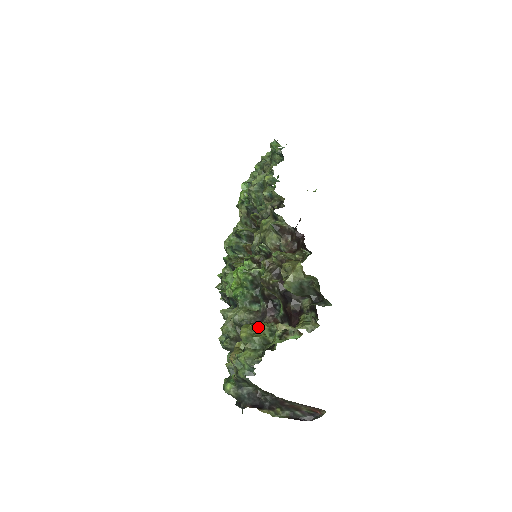
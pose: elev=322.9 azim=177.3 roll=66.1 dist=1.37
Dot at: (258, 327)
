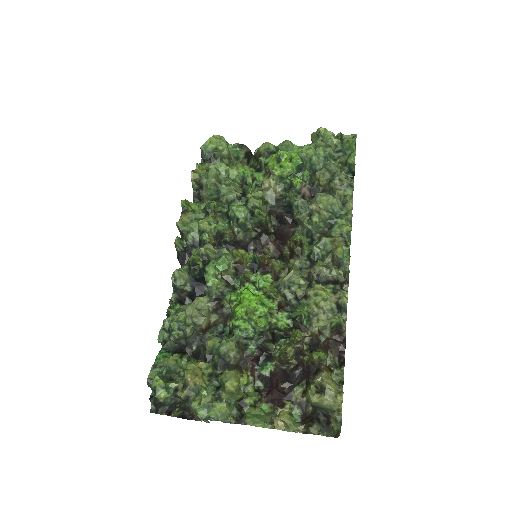
Dot at: (244, 382)
